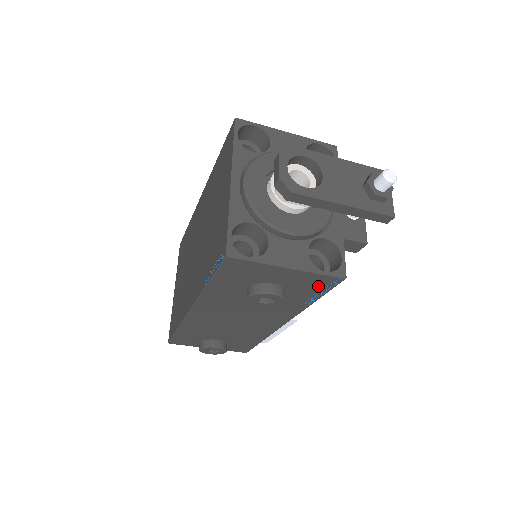
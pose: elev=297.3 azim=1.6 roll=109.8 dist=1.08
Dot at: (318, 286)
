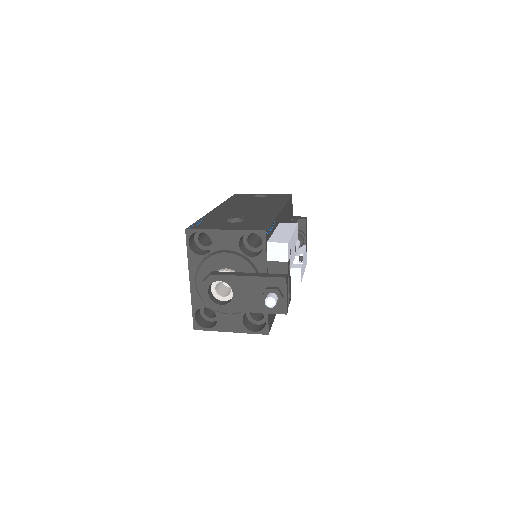
Dot at: occluded
